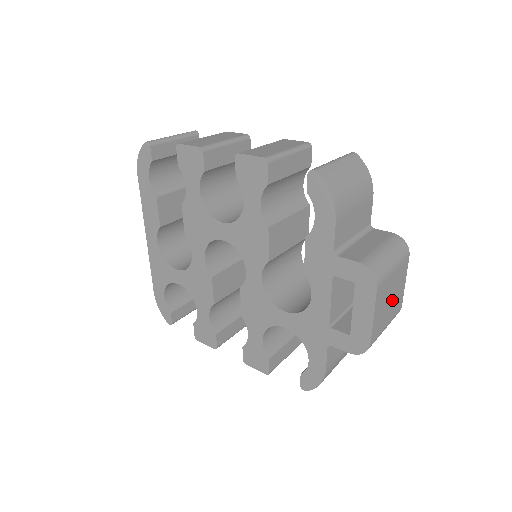
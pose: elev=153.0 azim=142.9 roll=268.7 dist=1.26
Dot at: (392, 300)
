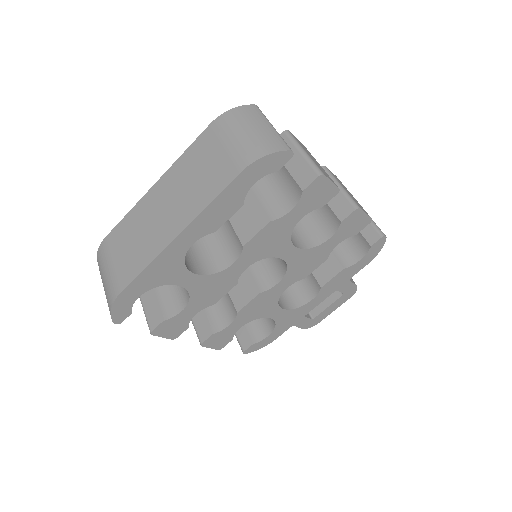
Dot at: occluded
